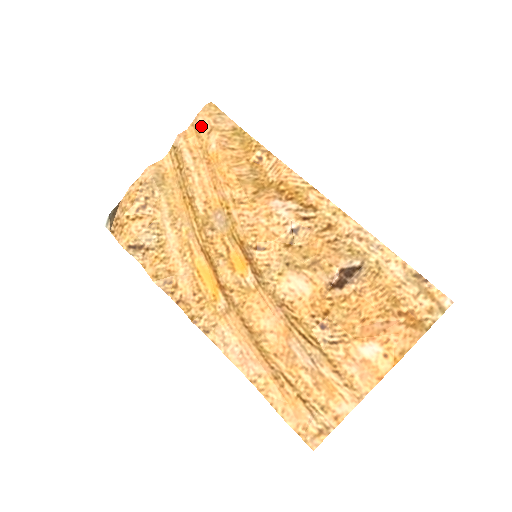
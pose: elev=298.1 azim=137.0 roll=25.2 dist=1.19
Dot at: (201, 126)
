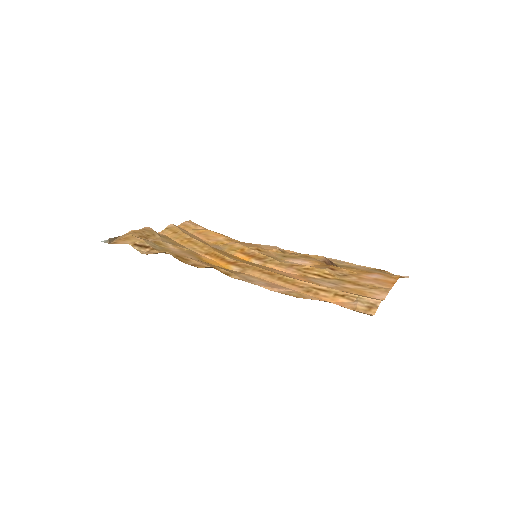
Dot at: (189, 224)
